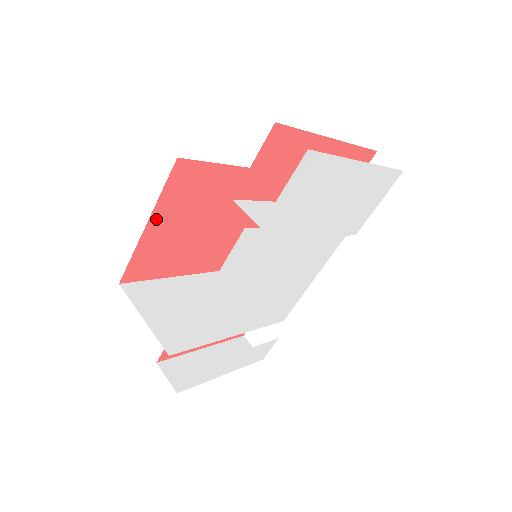
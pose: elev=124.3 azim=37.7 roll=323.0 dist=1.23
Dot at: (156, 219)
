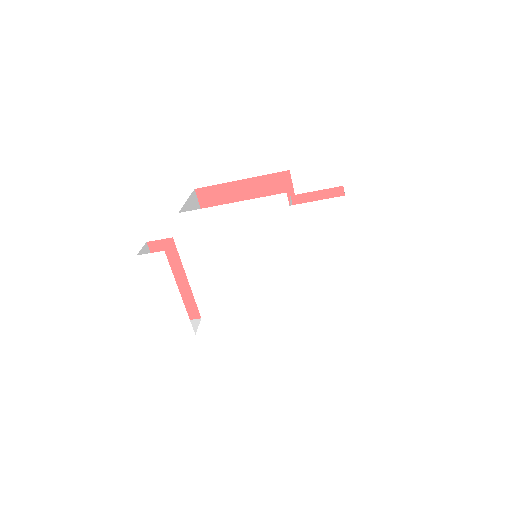
Dot at: (247, 184)
